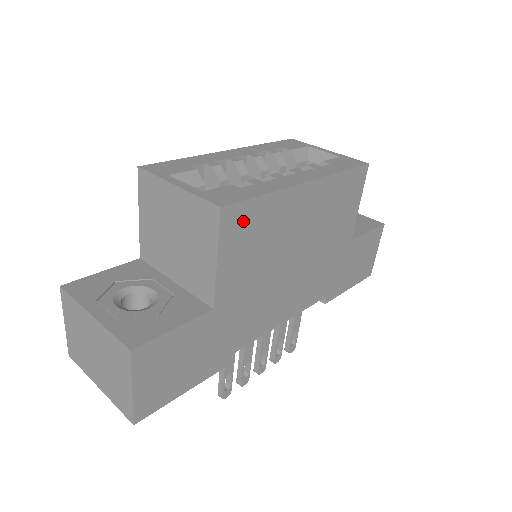
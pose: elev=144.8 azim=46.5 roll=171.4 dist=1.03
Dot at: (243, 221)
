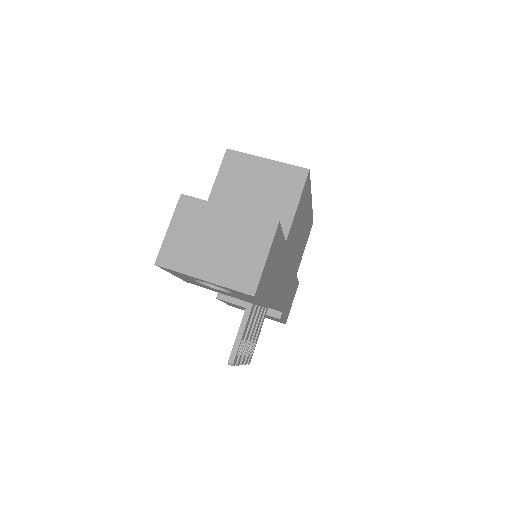
Dot at: (306, 191)
